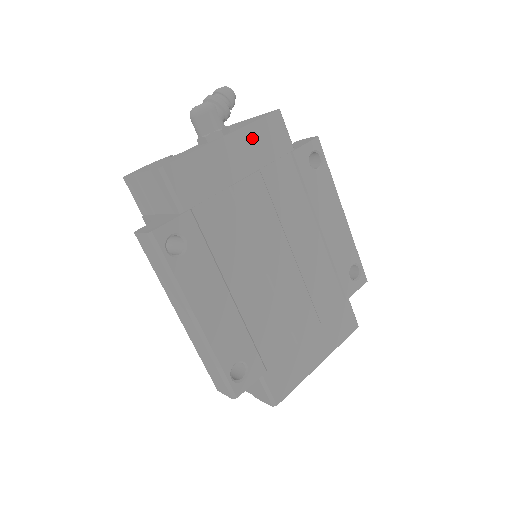
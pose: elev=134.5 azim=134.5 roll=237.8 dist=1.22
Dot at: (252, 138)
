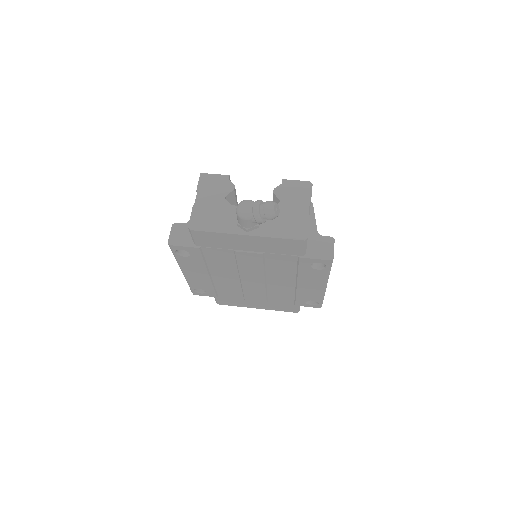
Dot at: (268, 242)
